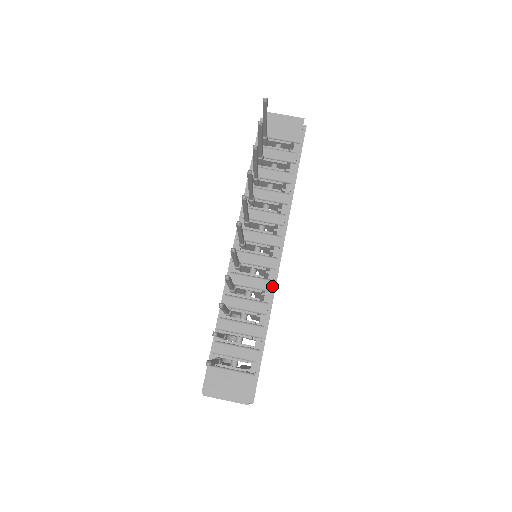
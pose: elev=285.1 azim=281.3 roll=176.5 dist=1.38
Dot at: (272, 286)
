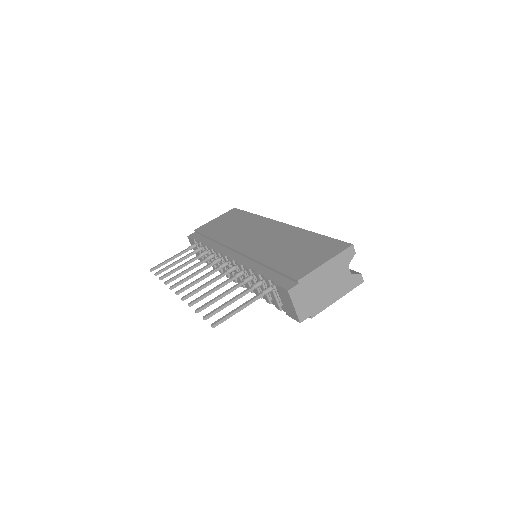
Dot at: occluded
